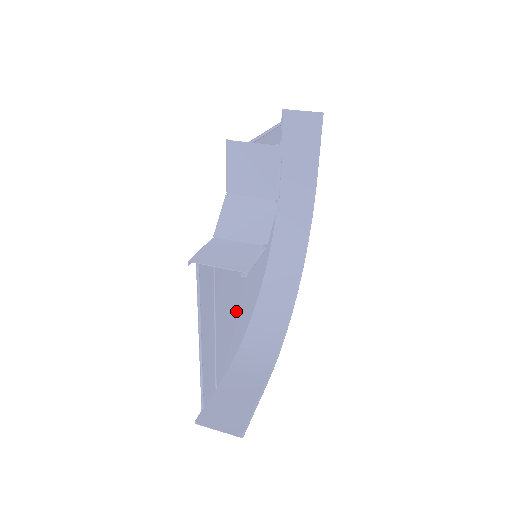
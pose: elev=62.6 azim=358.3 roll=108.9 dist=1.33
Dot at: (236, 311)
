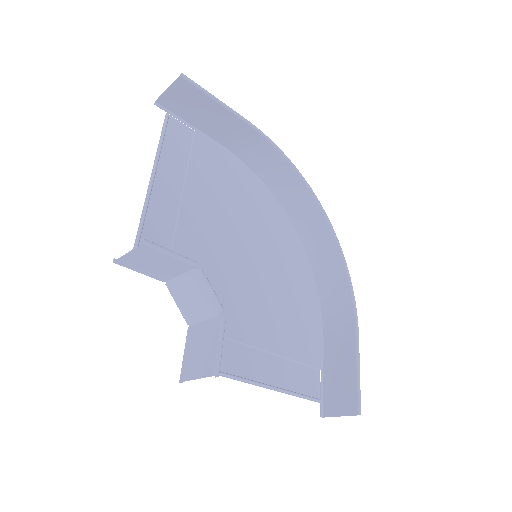
Dot at: (285, 304)
